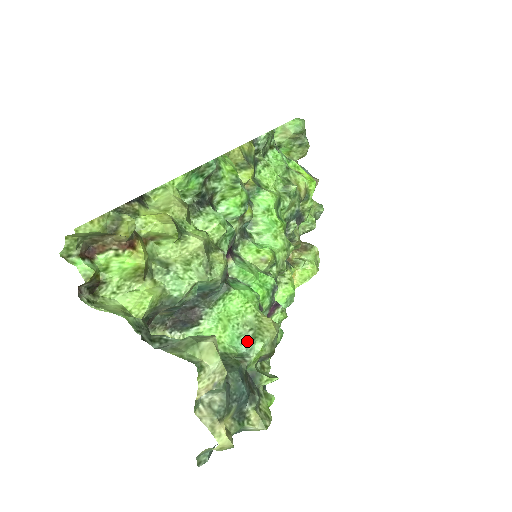
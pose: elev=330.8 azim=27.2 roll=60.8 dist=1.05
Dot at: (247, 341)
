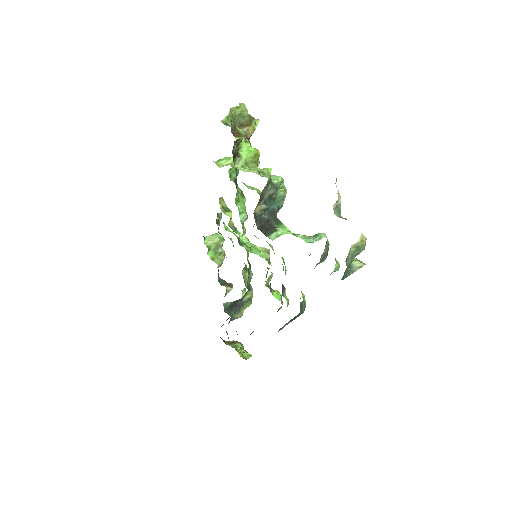
Dot at: (312, 240)
